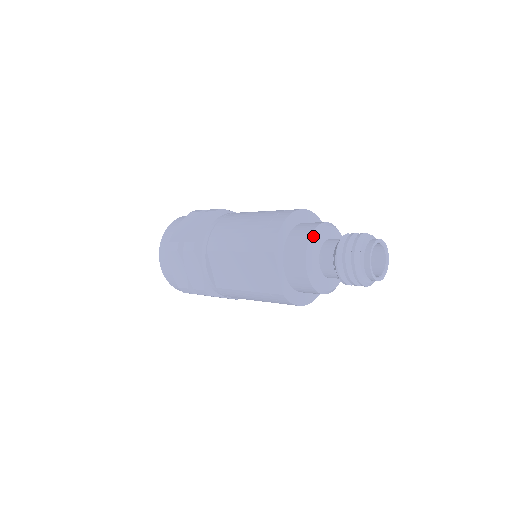
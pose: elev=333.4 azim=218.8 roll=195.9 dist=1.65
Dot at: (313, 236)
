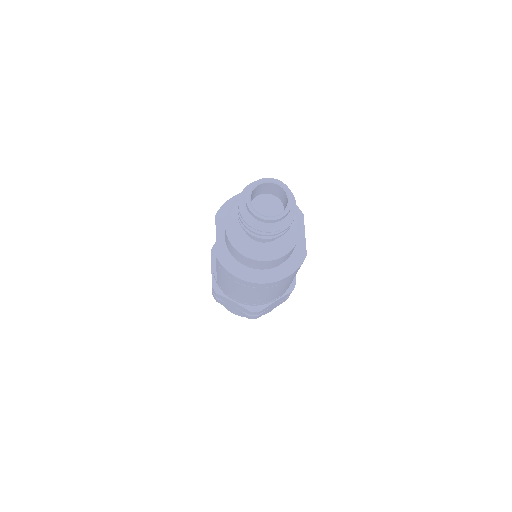
Dot at: occluded
